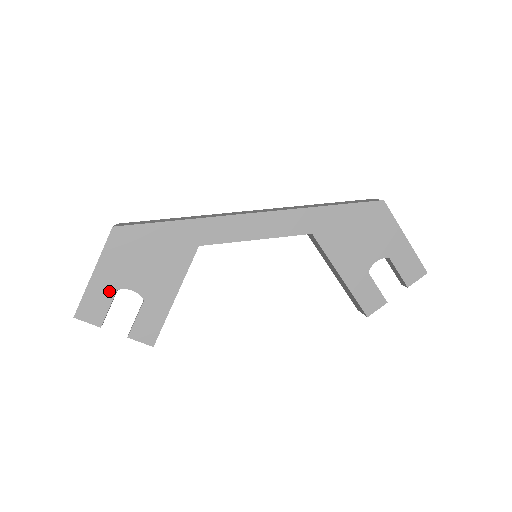
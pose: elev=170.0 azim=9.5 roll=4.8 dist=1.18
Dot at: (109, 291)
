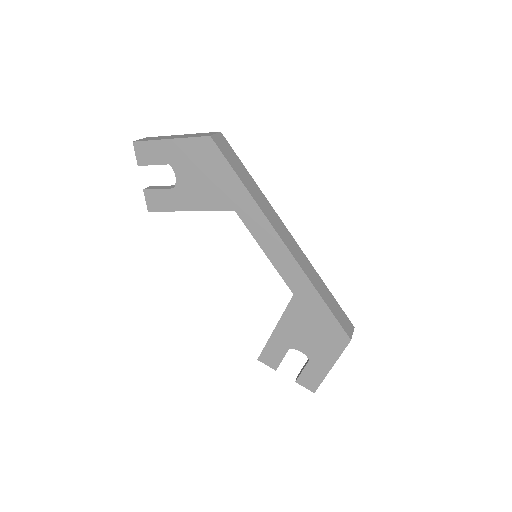
Dot at: (165, 158)
